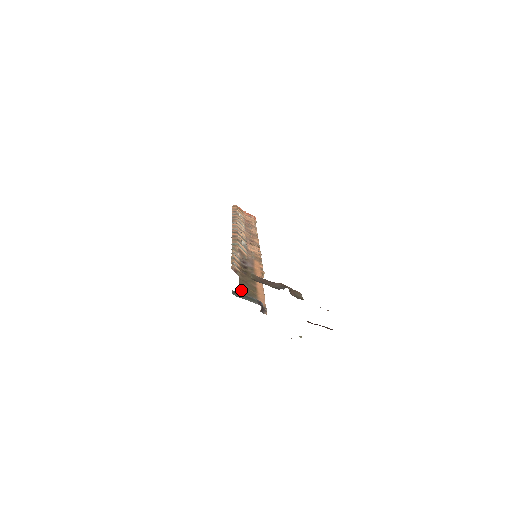
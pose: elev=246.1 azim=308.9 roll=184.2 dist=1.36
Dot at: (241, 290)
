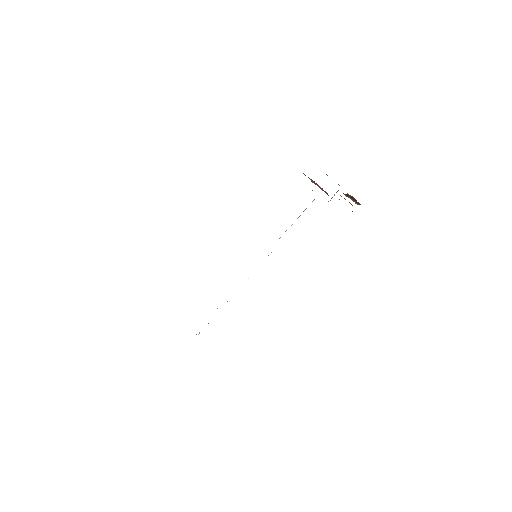
Dot at: occluded
